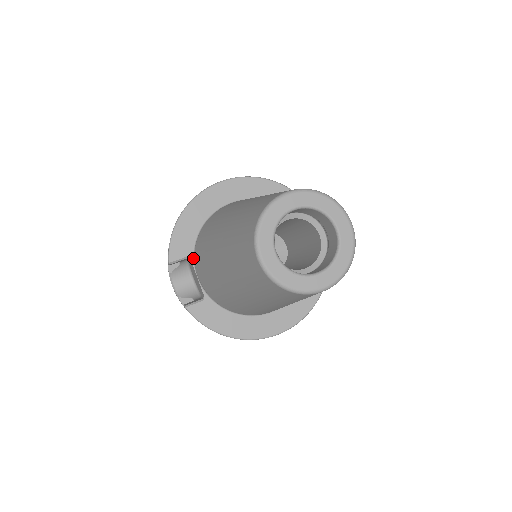
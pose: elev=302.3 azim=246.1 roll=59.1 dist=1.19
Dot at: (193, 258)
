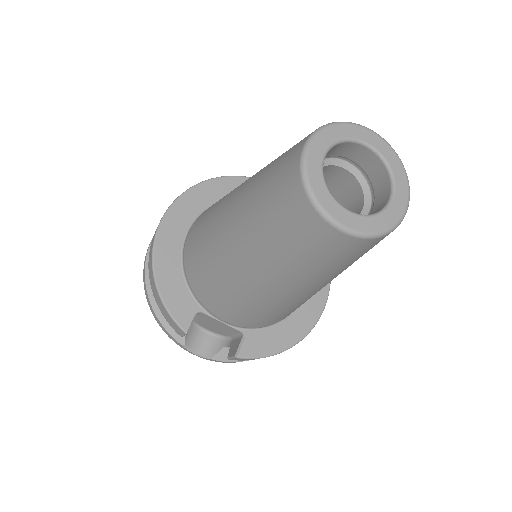
Dot at: (202, 309)
